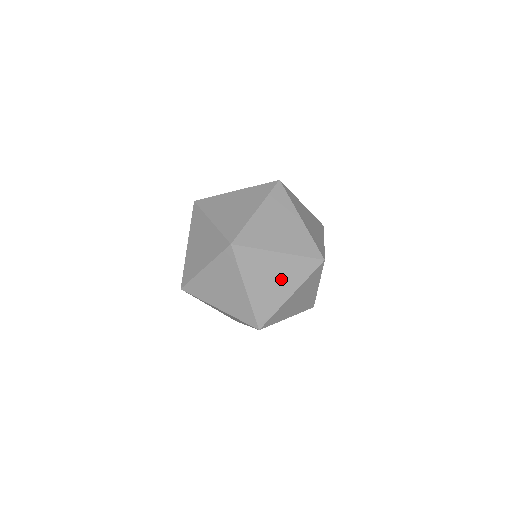
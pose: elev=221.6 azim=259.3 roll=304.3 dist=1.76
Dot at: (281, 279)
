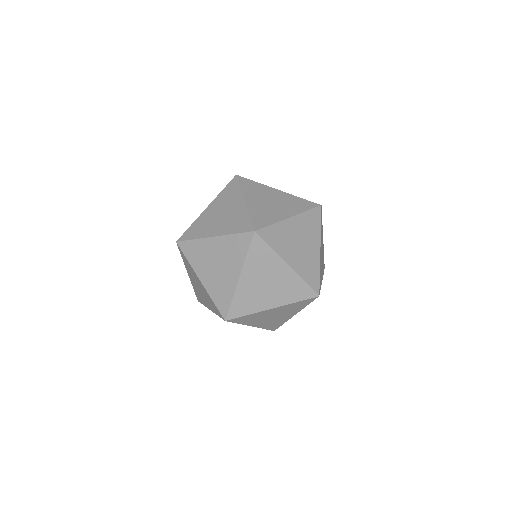
Dot at: (224, 263)
